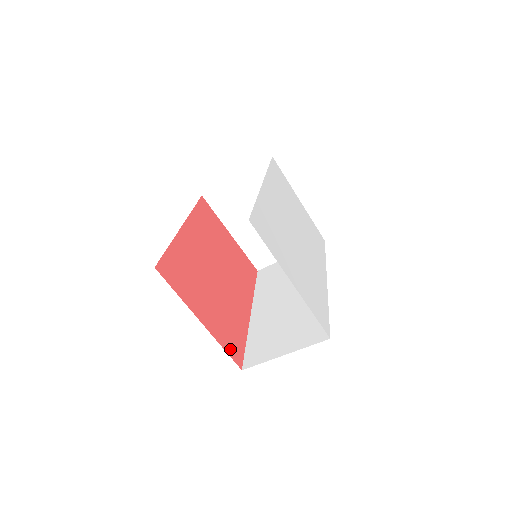
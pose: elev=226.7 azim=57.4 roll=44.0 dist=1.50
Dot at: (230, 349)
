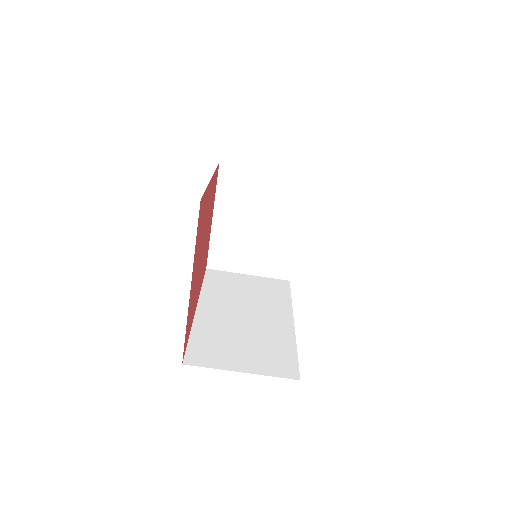
Dot at: (186, 334)
